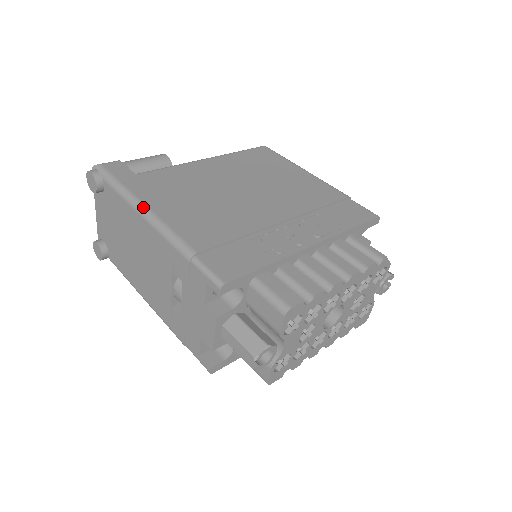
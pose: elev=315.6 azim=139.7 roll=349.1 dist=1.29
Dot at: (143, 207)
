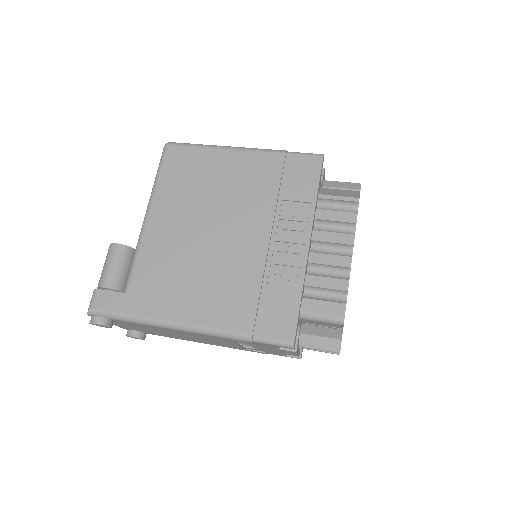
Dot at: (172, 324)
